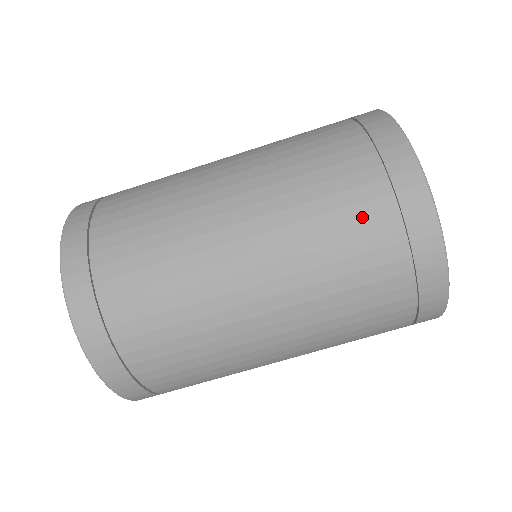
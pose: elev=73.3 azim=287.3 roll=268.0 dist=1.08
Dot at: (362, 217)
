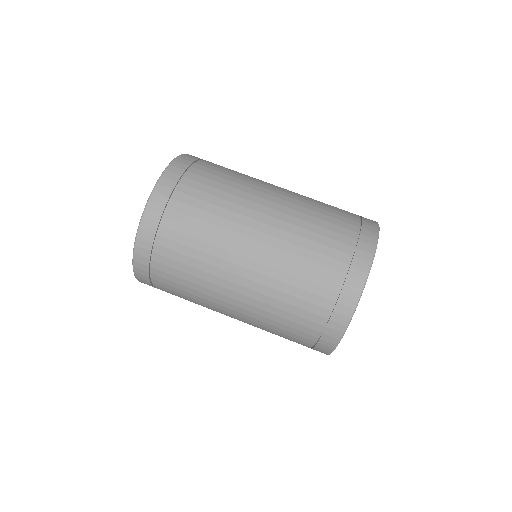
Dot at: occluded
